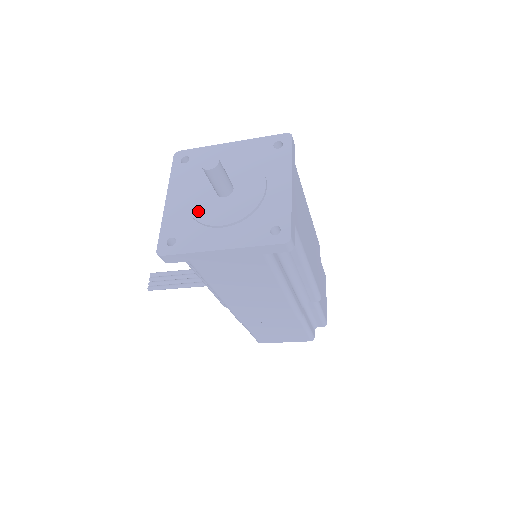
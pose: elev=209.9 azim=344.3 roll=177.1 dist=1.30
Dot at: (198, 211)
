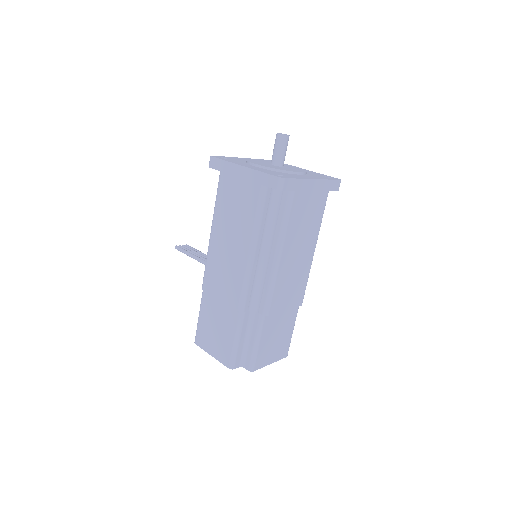
Dot at: (253, 160)
